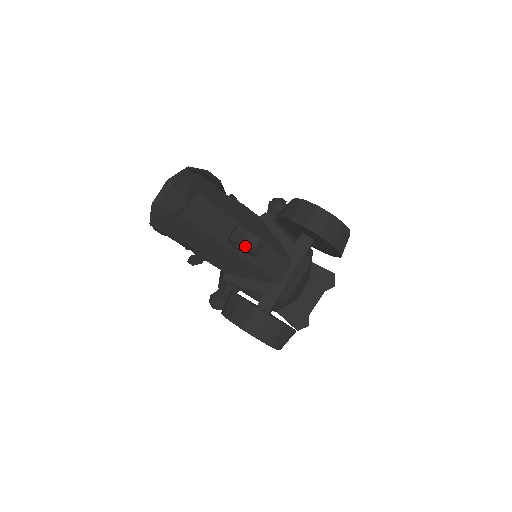
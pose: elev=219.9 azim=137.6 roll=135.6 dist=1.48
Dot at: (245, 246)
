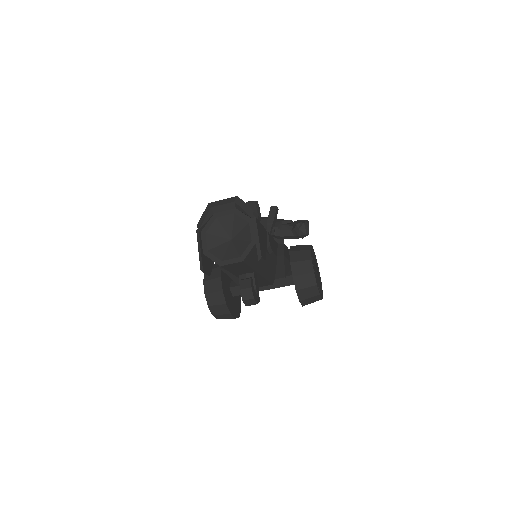
Dot at: (245, 302)
